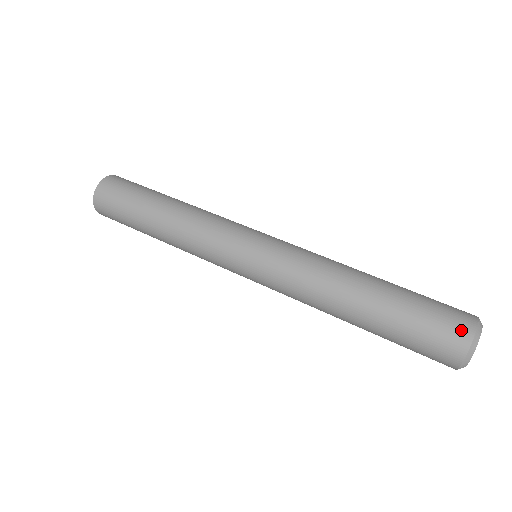
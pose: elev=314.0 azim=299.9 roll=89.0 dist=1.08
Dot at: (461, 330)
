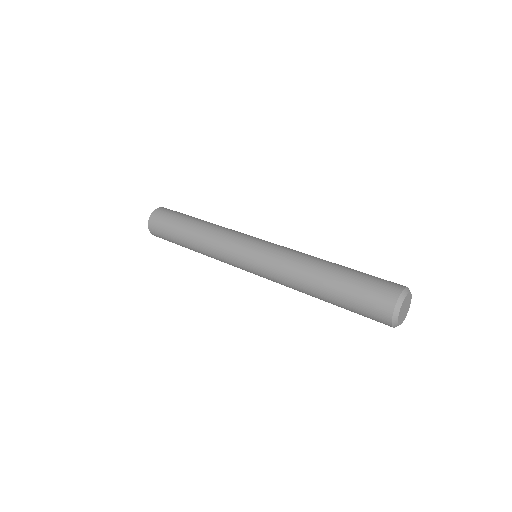
Dot at: (397, 284)
